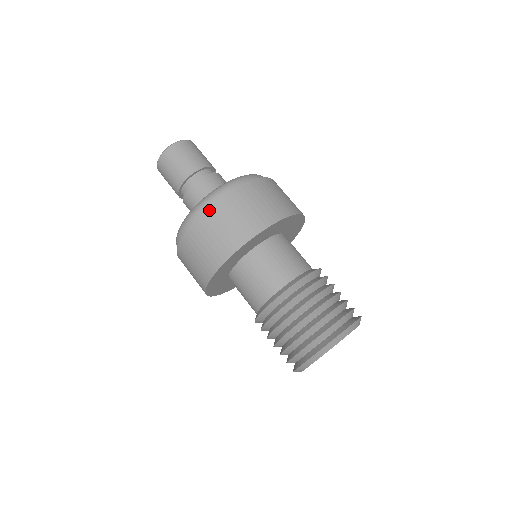
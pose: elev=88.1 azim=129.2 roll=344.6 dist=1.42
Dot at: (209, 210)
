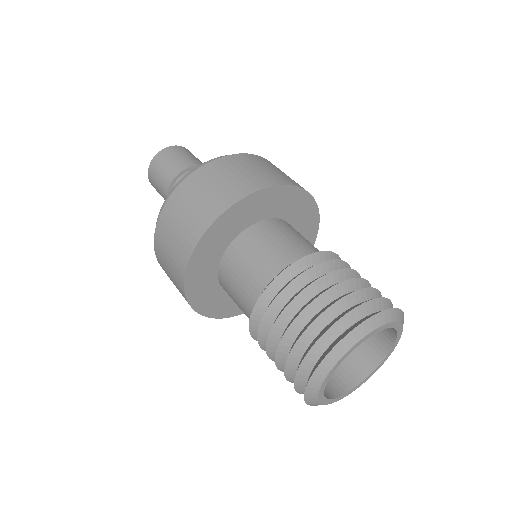
Dot at: (157, 228)
